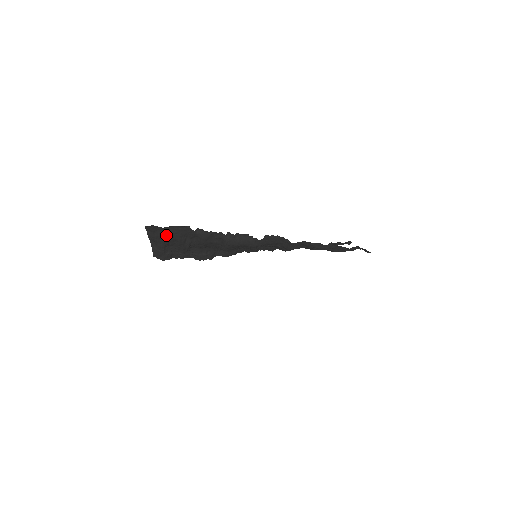
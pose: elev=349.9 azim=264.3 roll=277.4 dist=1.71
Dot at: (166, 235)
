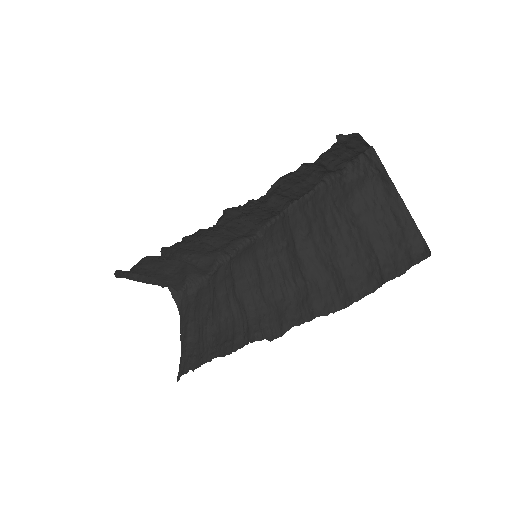
Dot at: (192, 311)
